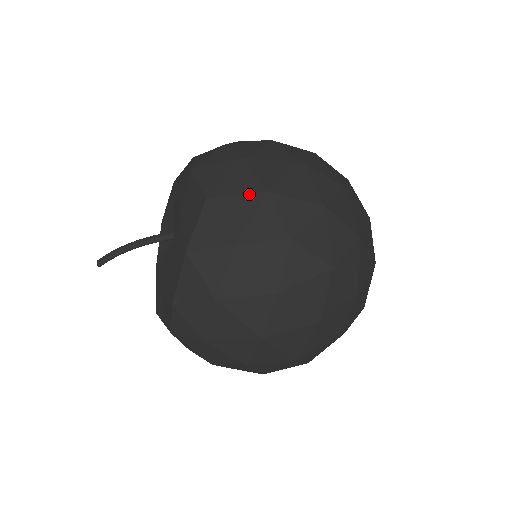
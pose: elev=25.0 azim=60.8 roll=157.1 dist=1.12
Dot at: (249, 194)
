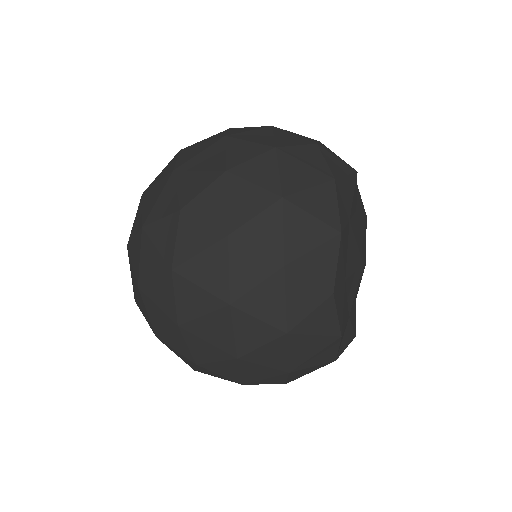
Dot at: (163, 178)
